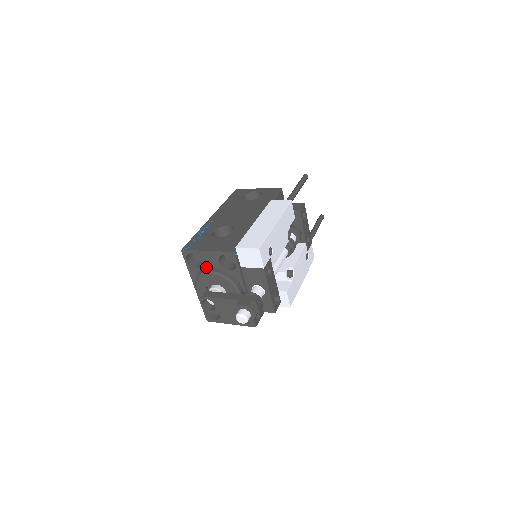
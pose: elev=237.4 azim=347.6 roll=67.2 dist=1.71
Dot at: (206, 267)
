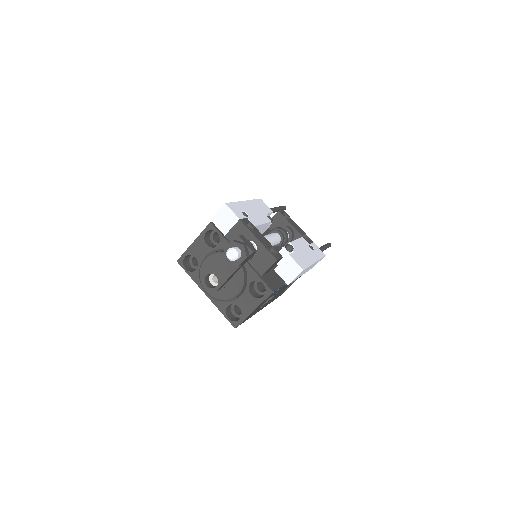
Dot at: (201, 261)
